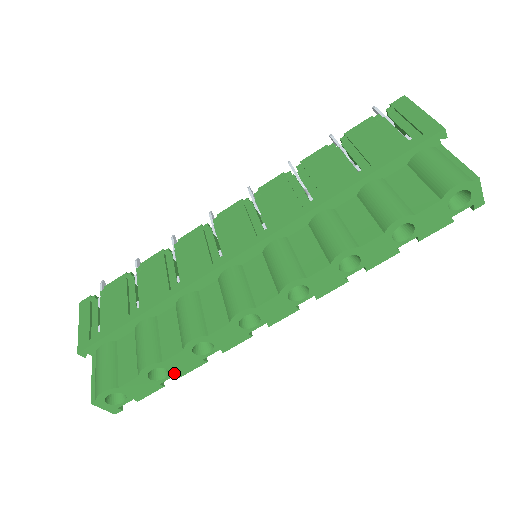
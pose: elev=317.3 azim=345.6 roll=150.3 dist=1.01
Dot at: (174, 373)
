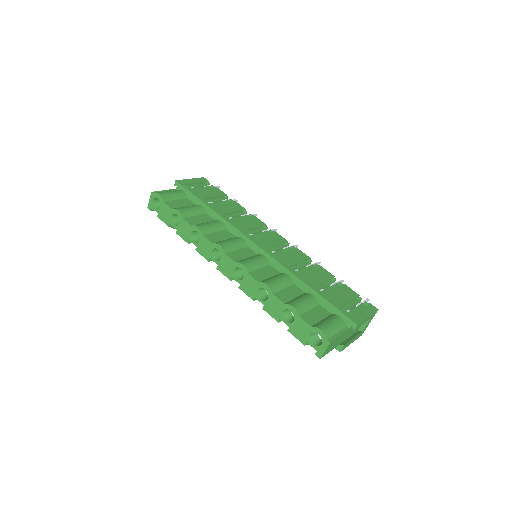
Dot at: (178, 228)
